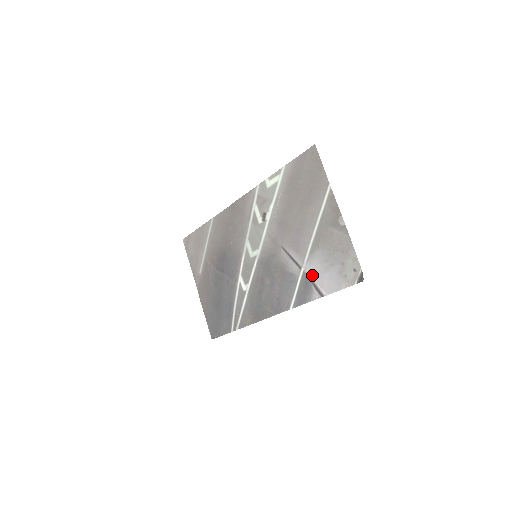
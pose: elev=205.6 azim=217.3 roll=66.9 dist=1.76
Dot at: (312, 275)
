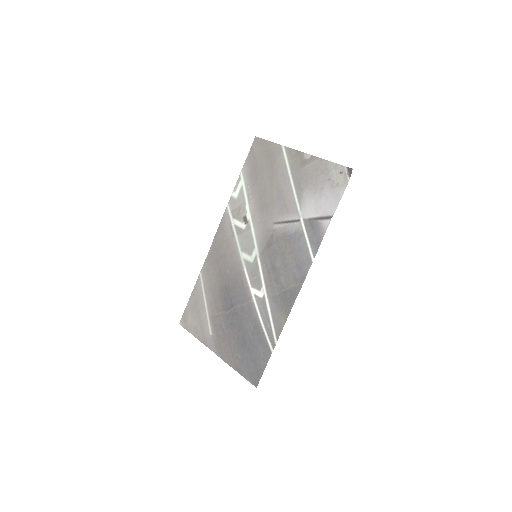
Dot at: (312, 214)
